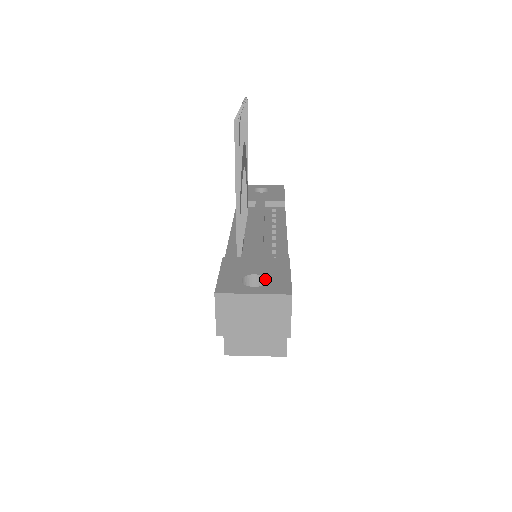
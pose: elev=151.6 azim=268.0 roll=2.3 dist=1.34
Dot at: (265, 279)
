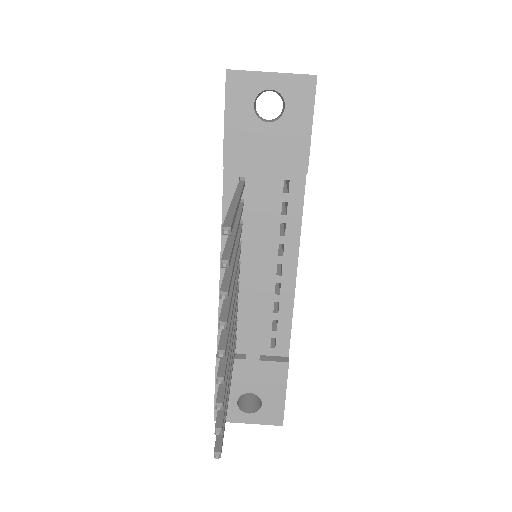
Dot at: (260, 398)
